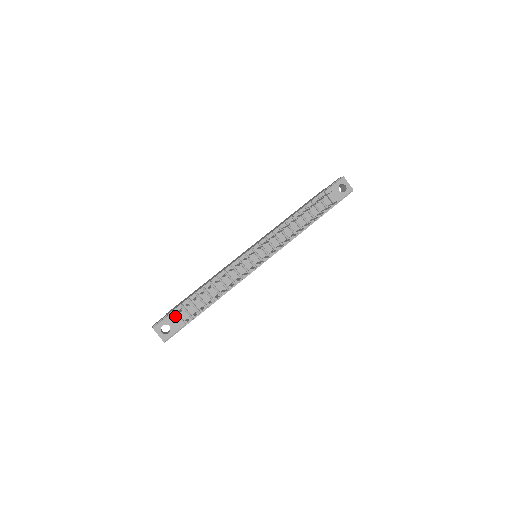
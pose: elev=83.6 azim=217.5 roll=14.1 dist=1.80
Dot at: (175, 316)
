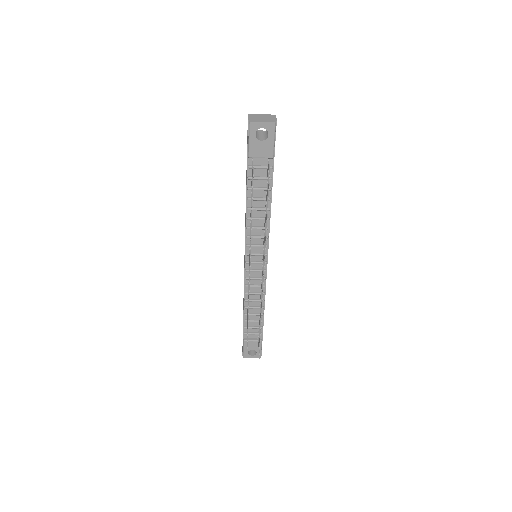
Dot at: (248, 343)
